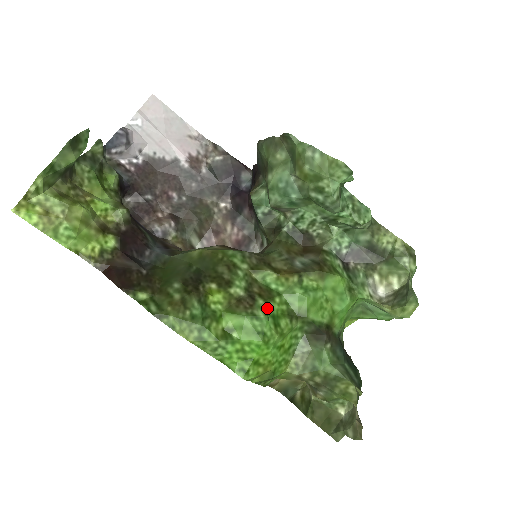
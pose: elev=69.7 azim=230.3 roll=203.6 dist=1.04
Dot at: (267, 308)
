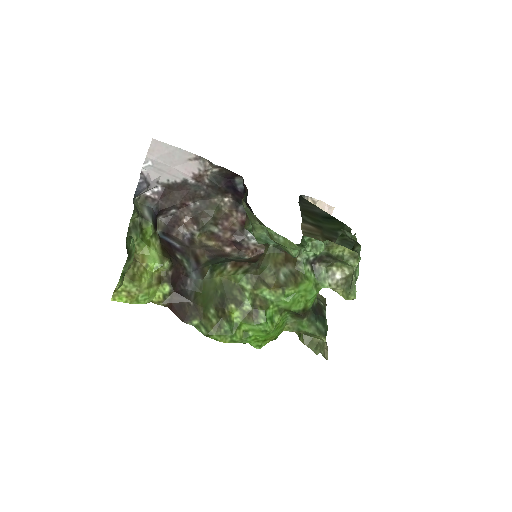
Dot at: (266, 315)
